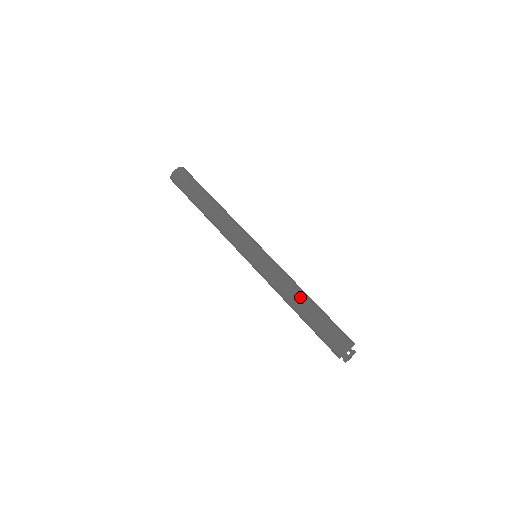
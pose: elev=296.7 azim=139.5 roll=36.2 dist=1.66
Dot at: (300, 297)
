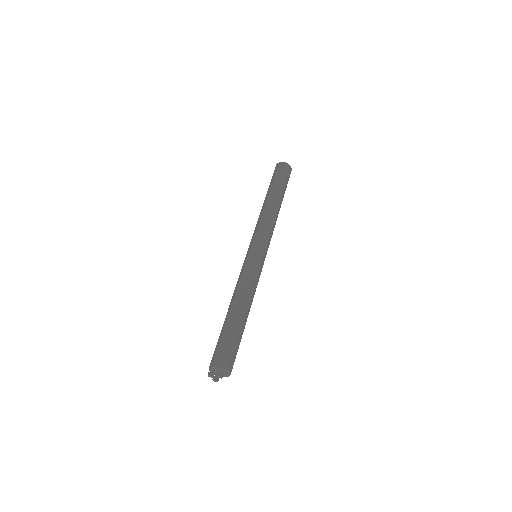
Dot at: (242, 304)
